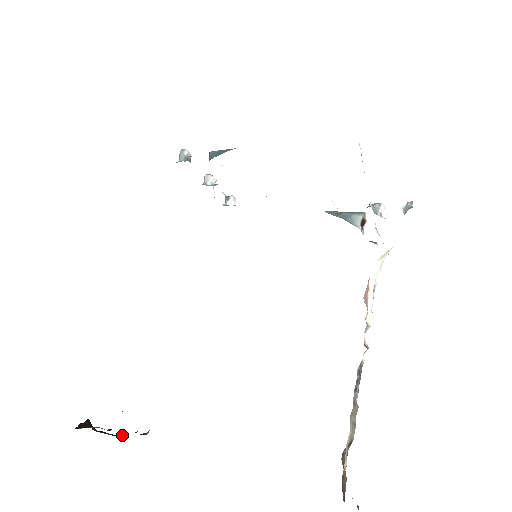
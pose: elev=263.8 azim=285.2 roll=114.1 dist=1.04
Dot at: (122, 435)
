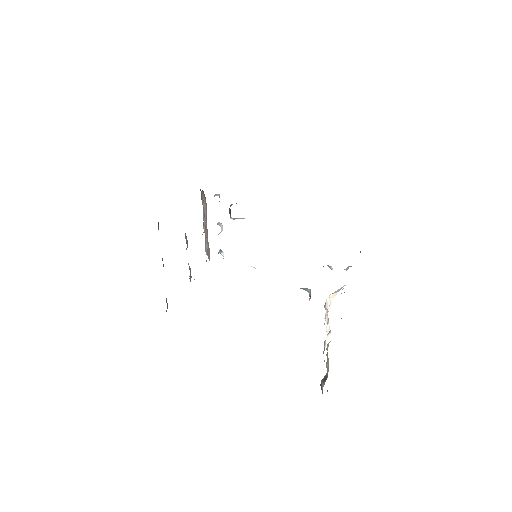
Dot at: occluded
